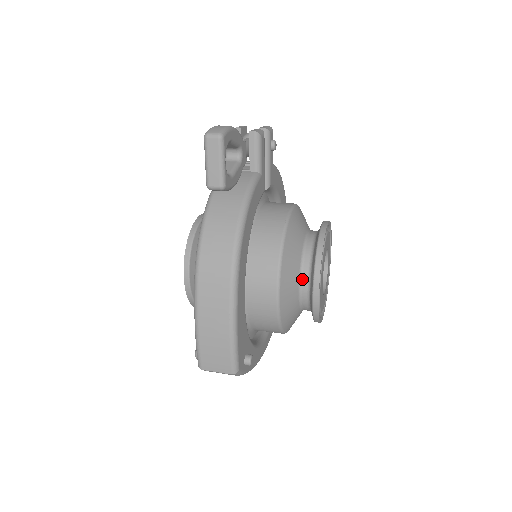
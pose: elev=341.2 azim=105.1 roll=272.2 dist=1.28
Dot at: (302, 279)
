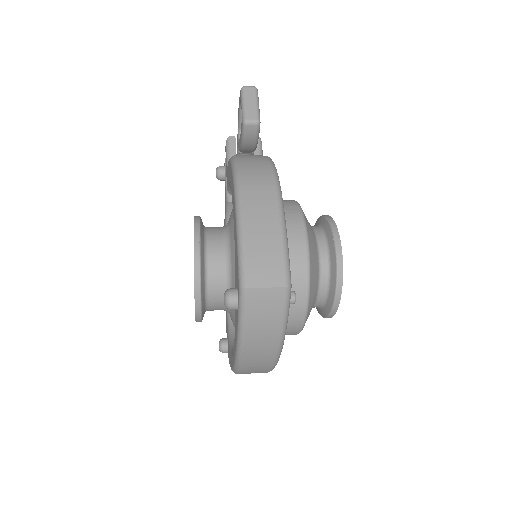
Dot at: (319, 243)
